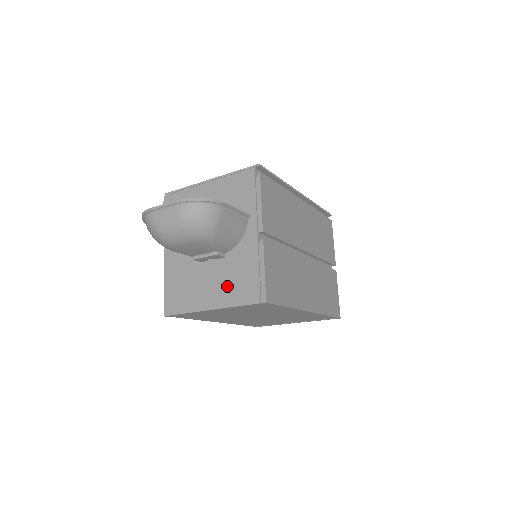
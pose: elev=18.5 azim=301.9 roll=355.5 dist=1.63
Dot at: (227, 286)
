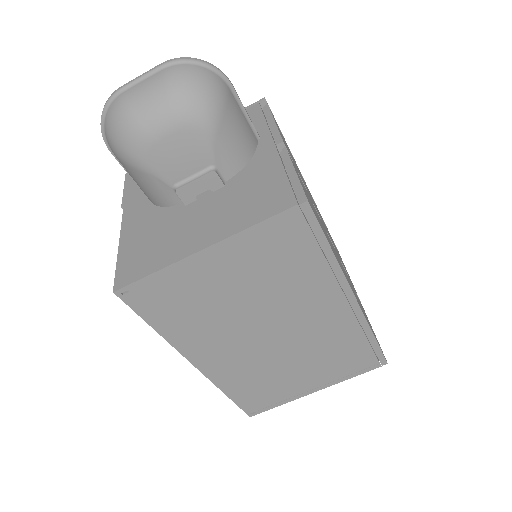
Dot at: (233, 210)
